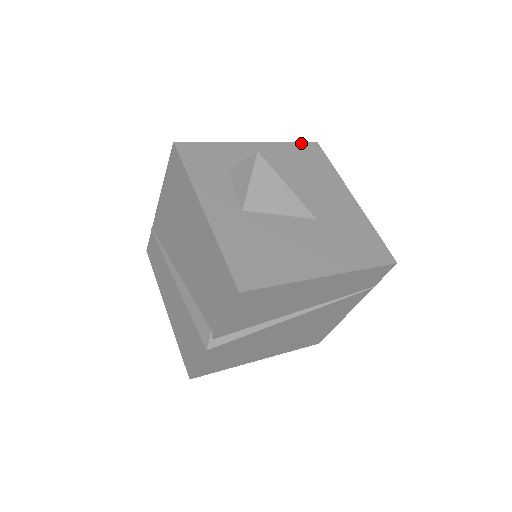
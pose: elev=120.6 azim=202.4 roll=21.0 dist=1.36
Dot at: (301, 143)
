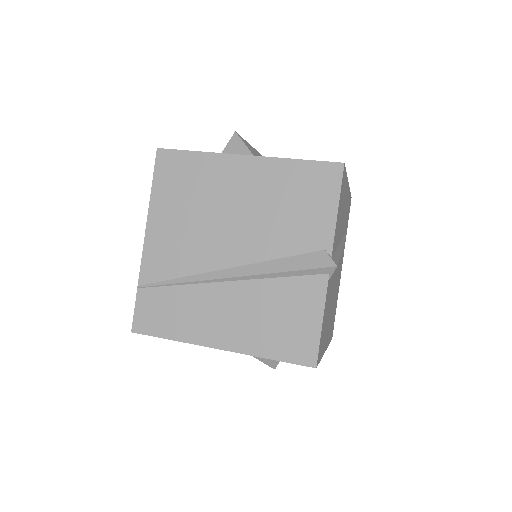
Dot at: occluded
